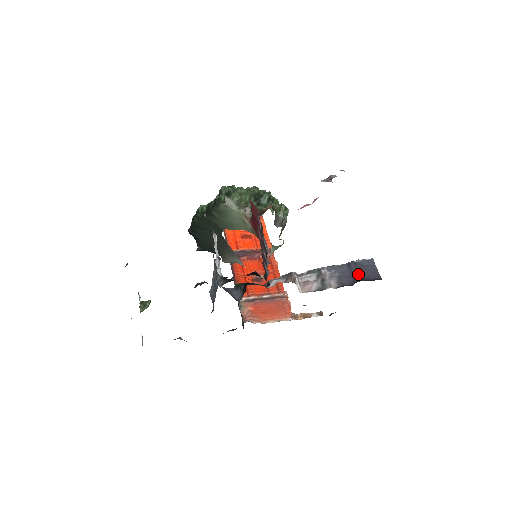
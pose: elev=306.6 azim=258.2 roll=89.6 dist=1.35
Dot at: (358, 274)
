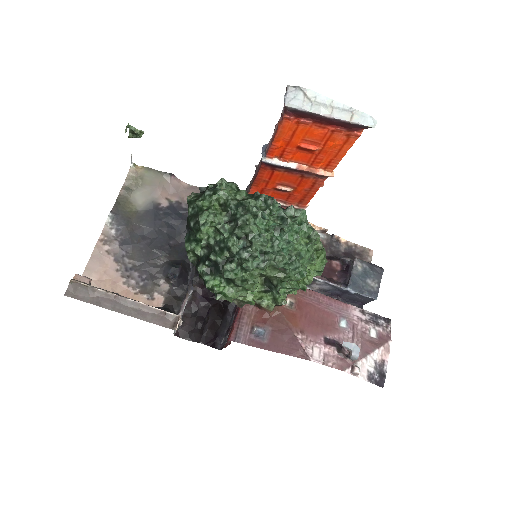
Dot at: (347, 297)
